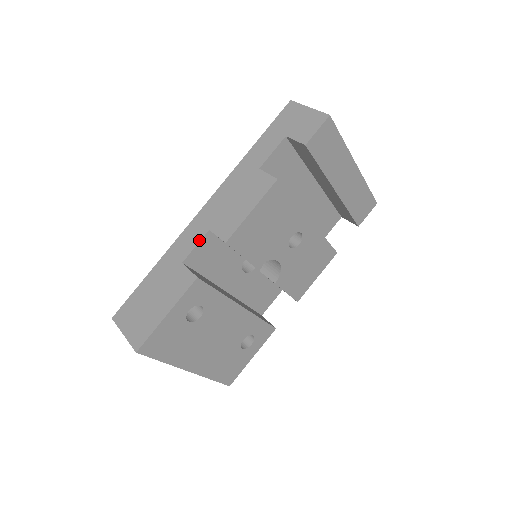
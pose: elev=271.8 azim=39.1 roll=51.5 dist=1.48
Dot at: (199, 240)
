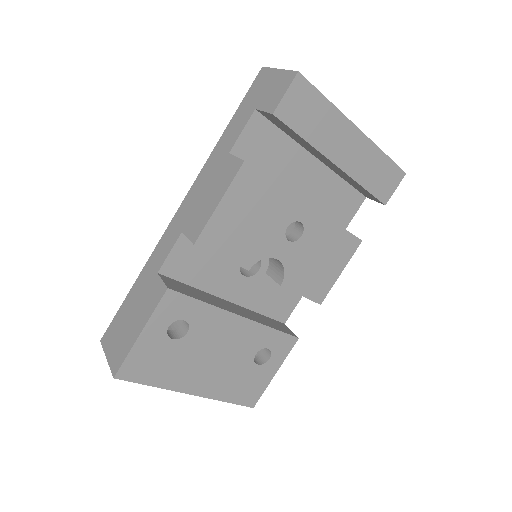
Dot at: (172, 245)
